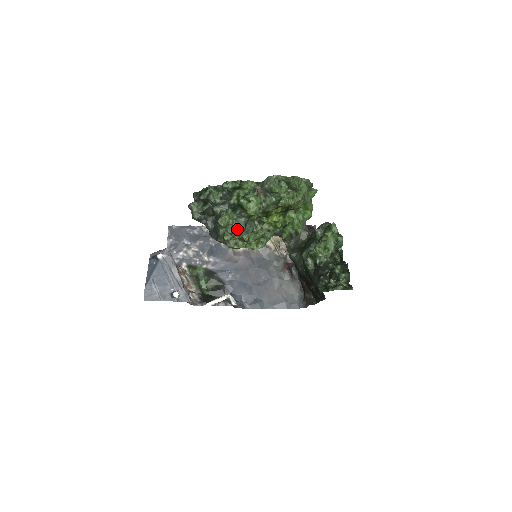
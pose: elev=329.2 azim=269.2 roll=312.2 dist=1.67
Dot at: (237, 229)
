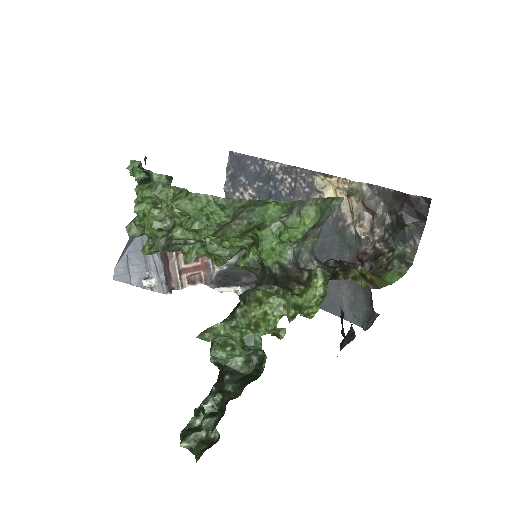
Dot at: (155, 243)
